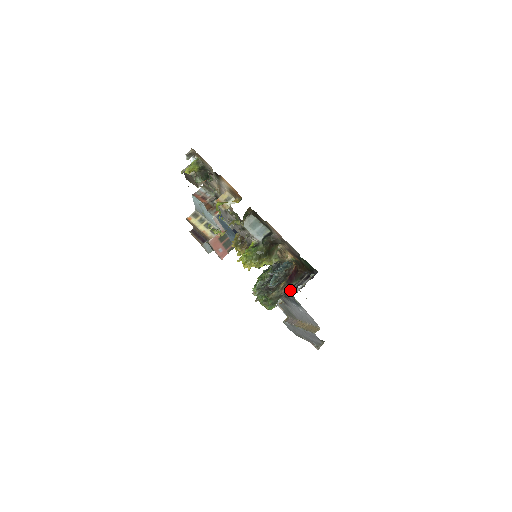
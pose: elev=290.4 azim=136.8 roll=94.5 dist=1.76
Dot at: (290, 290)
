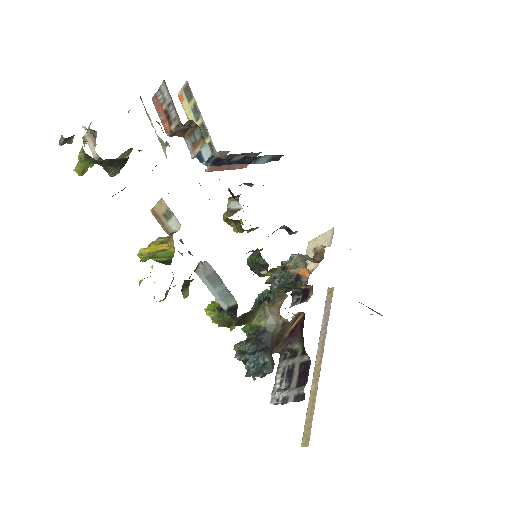
Dot at: (283, 365)
